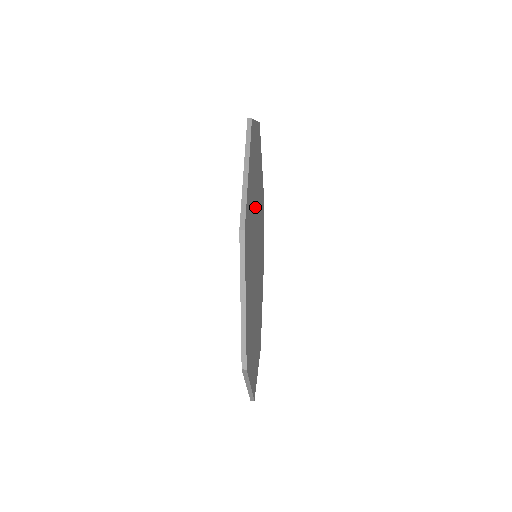
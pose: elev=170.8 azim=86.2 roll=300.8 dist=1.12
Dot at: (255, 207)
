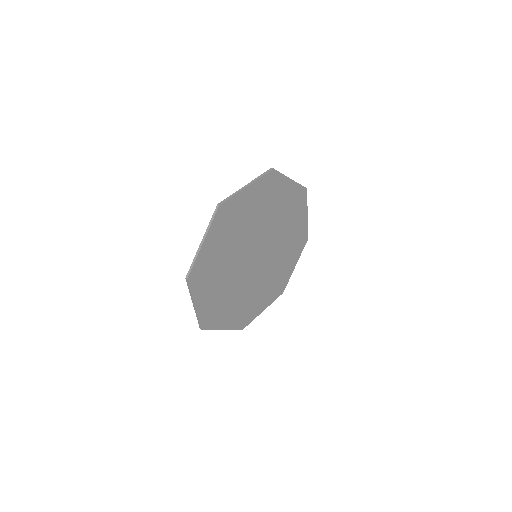
Dot at: (231, 264)
